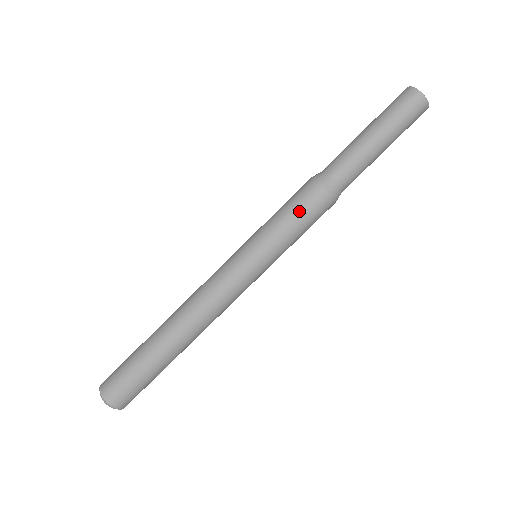
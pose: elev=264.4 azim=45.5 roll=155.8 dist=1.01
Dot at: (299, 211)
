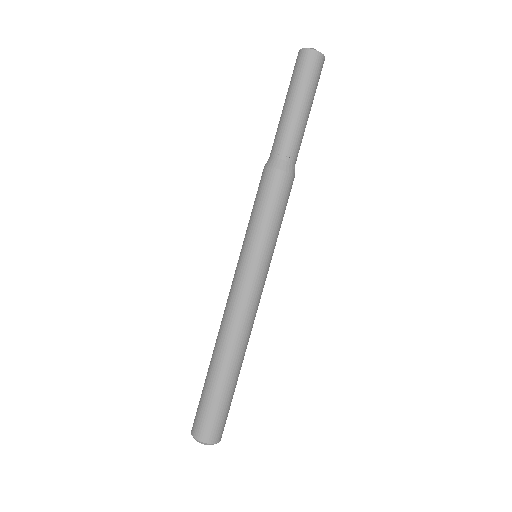
Dot at: (260, 198)
